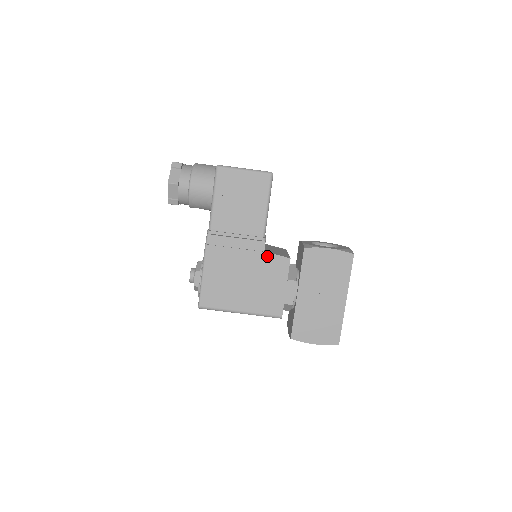
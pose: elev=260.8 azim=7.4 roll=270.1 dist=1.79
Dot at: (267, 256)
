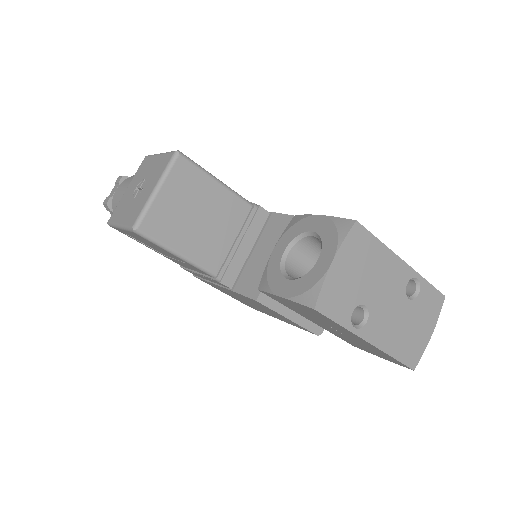
Dot at: occluded
